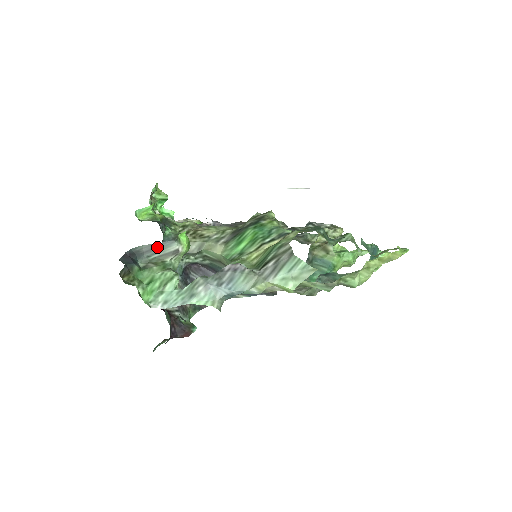
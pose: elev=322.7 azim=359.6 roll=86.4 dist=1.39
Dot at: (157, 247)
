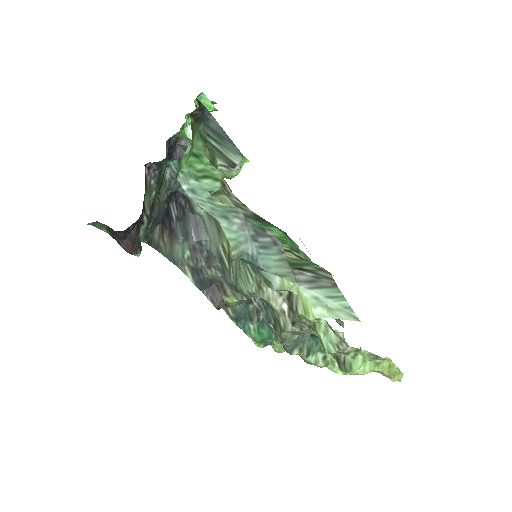
Dot at: (224, 139)
